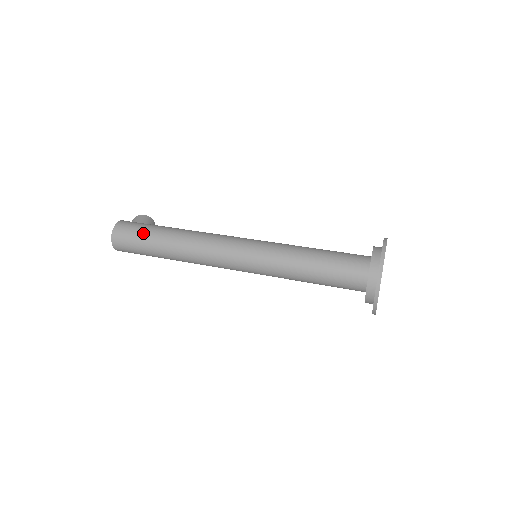
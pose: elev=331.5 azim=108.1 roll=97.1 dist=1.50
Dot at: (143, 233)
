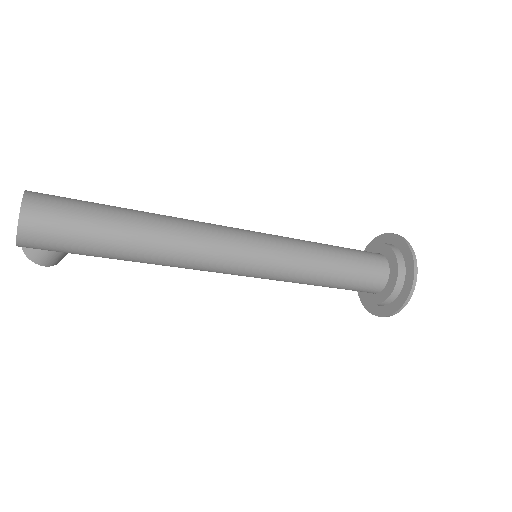
Dot at: occluded
